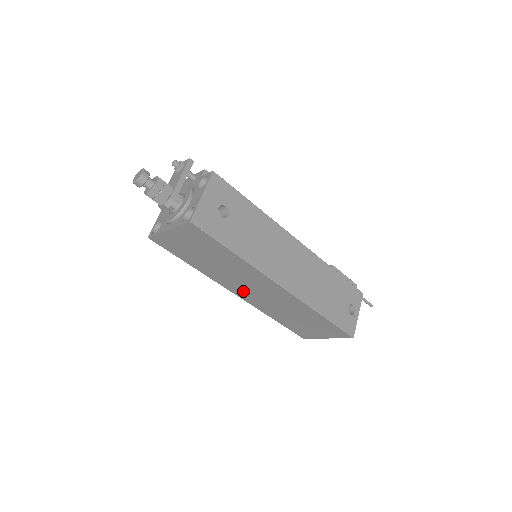
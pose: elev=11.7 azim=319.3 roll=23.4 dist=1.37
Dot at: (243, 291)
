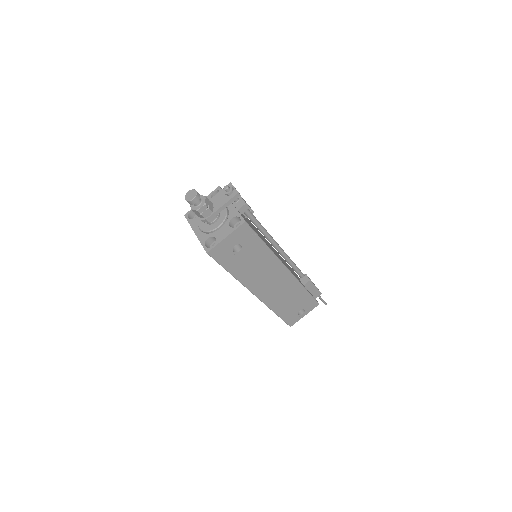
Dot at: occluded
